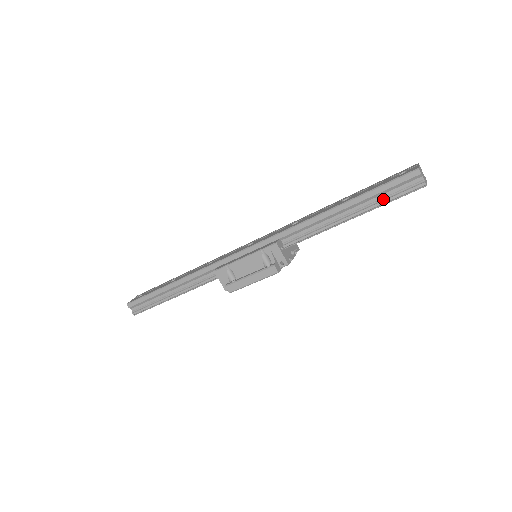
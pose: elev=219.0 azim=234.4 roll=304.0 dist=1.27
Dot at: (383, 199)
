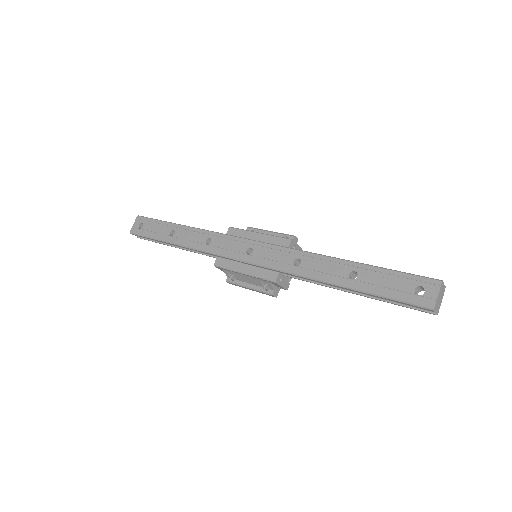
Dot at: (390, 301)
